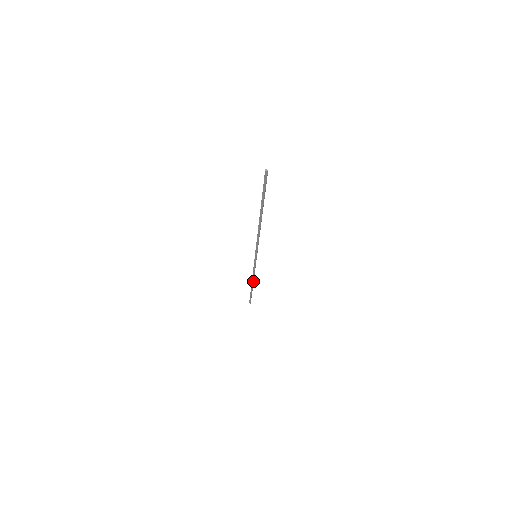
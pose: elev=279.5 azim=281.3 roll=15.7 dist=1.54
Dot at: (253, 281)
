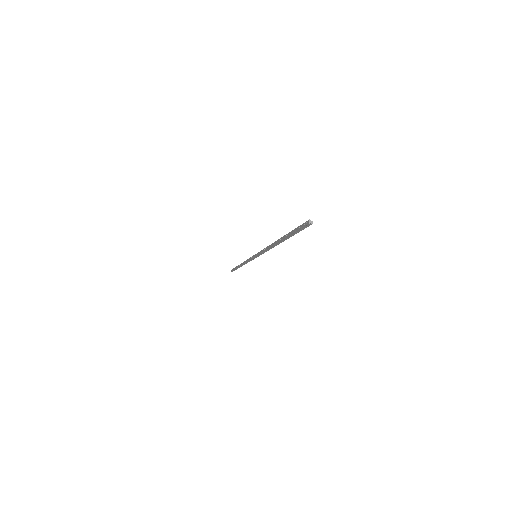
Dot at: occluded
